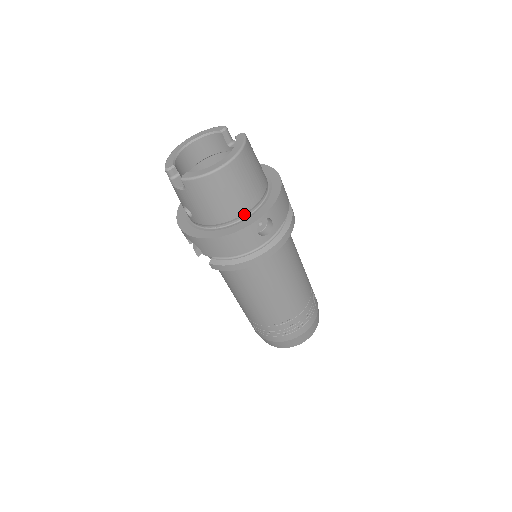
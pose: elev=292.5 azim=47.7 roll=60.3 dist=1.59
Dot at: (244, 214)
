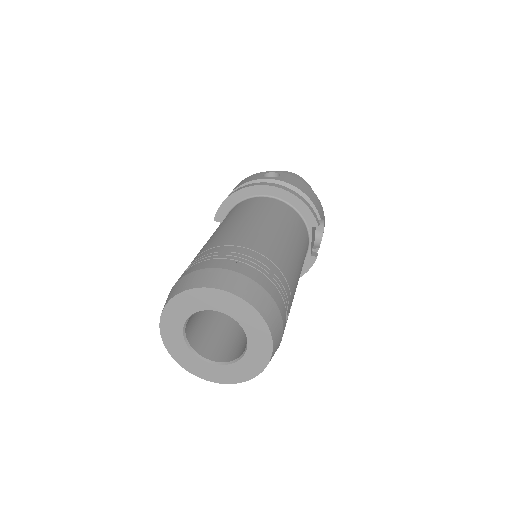
Dot at: occluded
